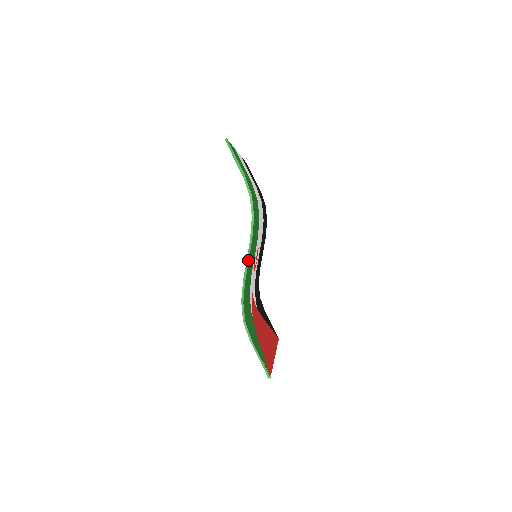
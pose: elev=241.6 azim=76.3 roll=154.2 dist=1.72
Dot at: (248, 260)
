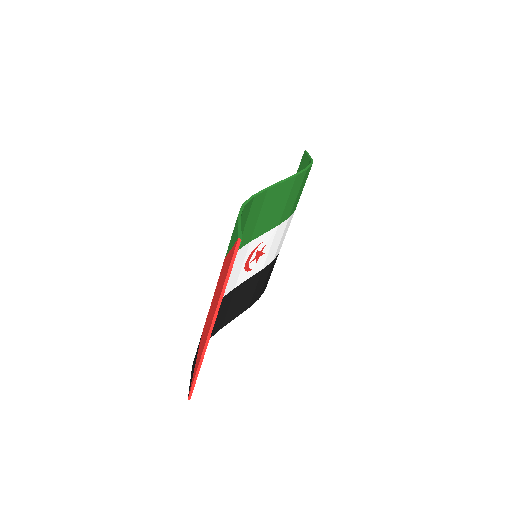
Dot at: (283, 181)
